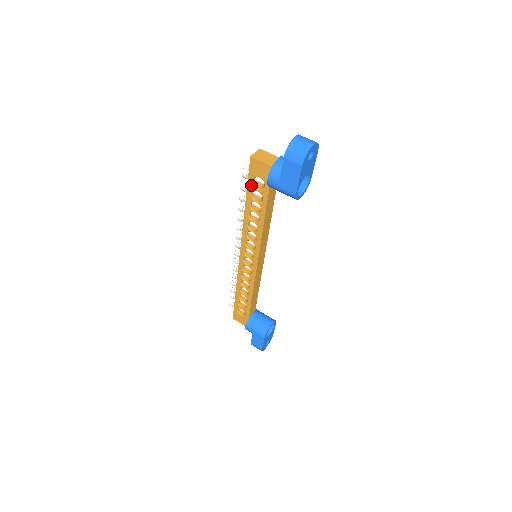
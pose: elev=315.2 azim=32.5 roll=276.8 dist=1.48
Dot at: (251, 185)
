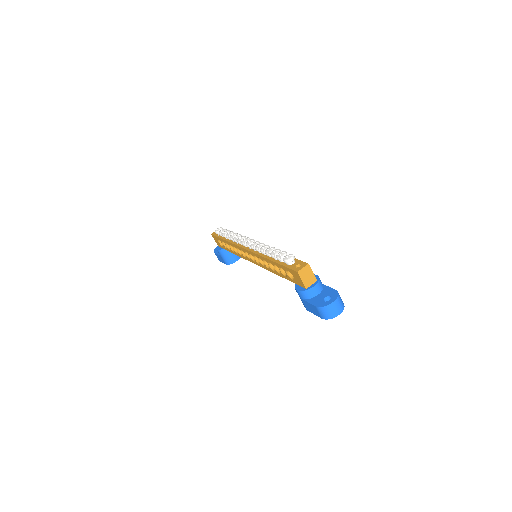
Dot at: (285, 269)
